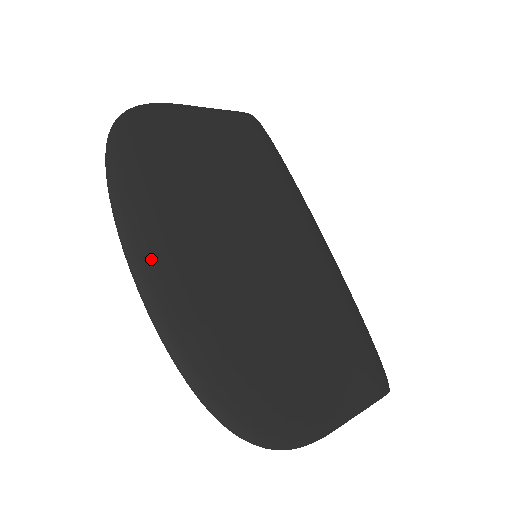
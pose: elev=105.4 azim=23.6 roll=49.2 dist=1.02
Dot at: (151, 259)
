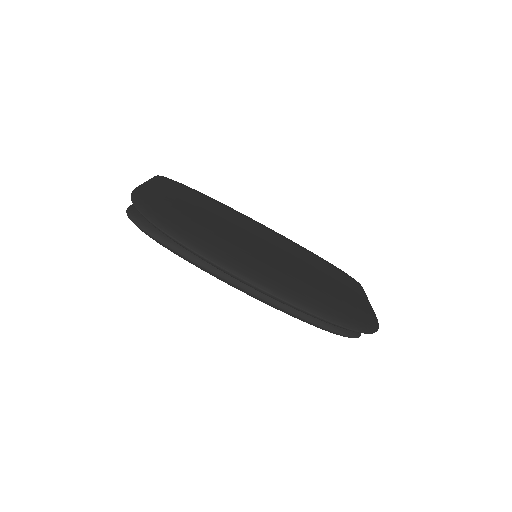
Dot at: (258, 275)
